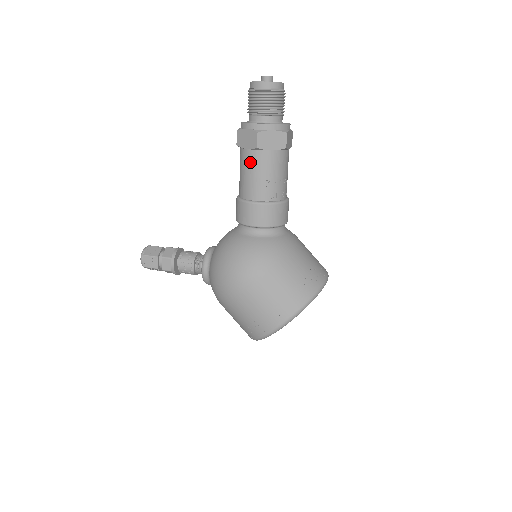
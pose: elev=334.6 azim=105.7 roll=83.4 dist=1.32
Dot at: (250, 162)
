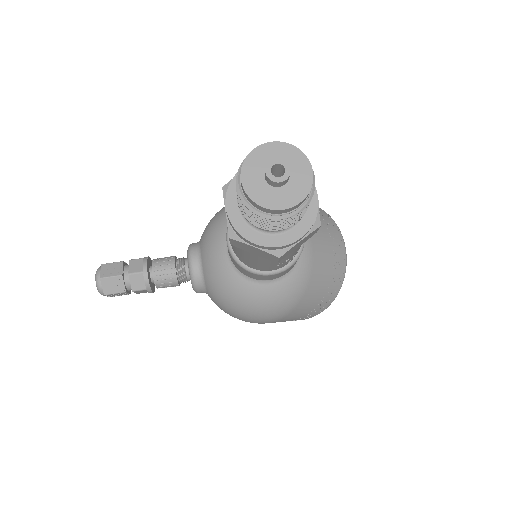
Dot at: (261, 260)
